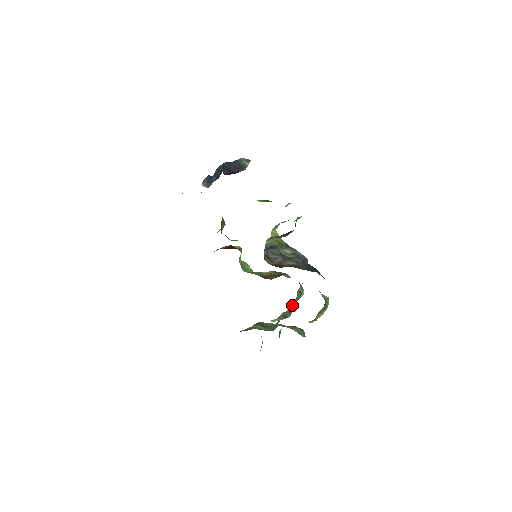
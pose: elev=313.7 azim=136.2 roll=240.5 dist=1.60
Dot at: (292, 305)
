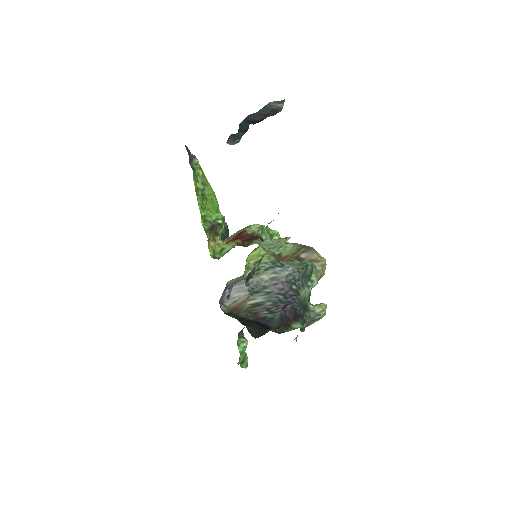
Dot at: occluded
